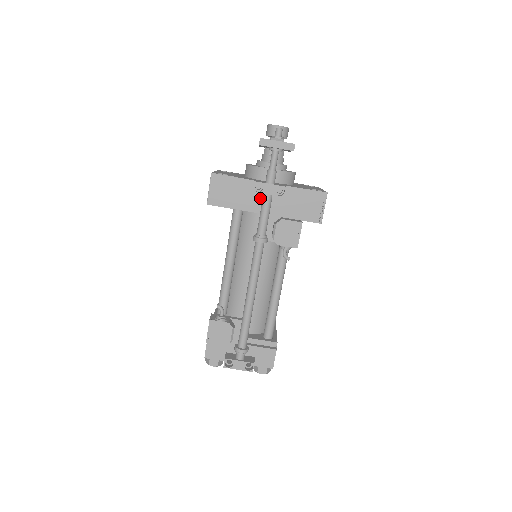
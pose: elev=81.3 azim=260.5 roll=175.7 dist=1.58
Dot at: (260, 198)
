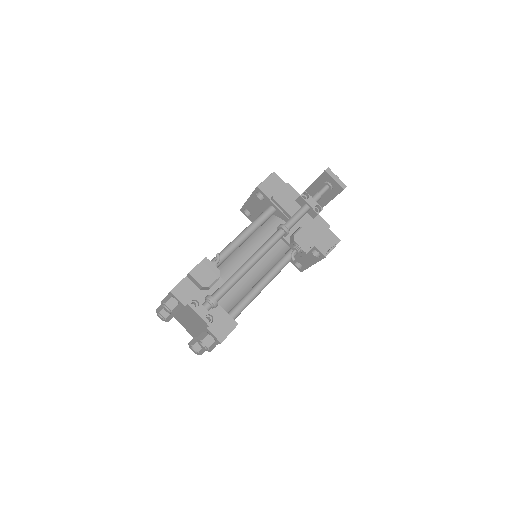
Dot at: (297, 208)
